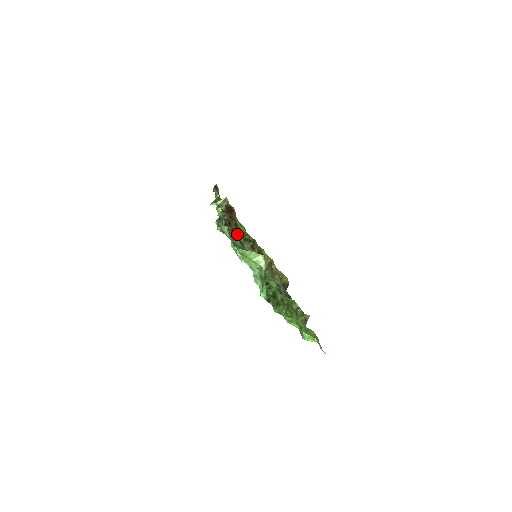
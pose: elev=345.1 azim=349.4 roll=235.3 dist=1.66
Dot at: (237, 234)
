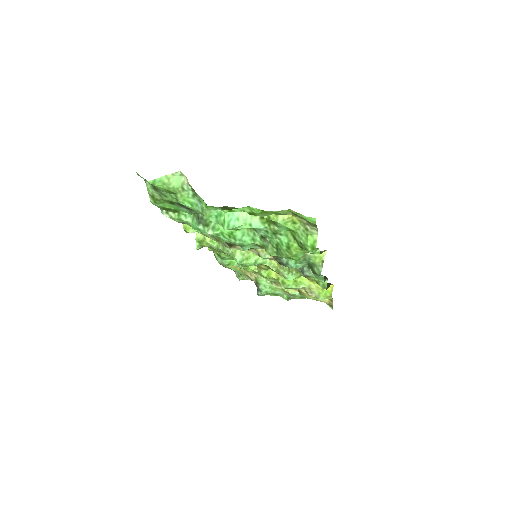
Dot at: occluded
